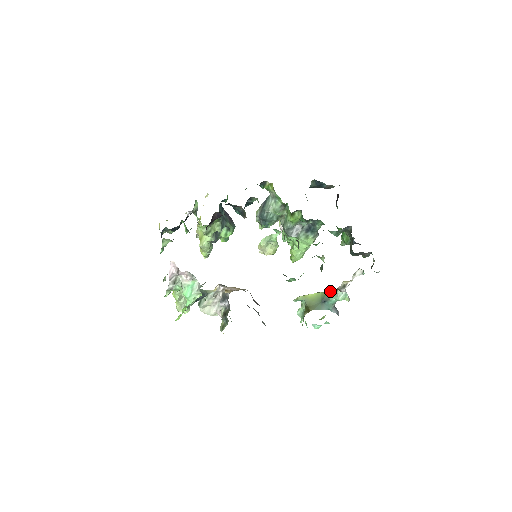
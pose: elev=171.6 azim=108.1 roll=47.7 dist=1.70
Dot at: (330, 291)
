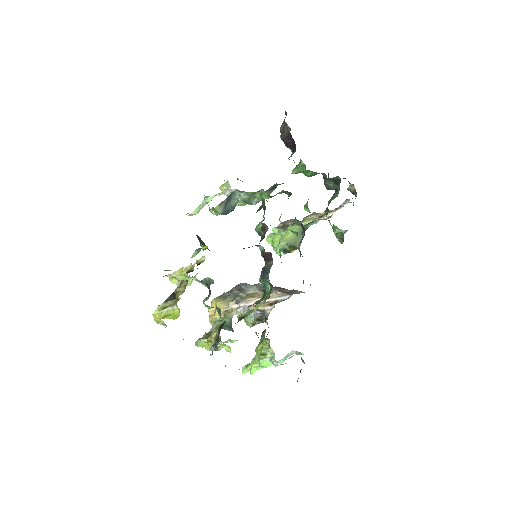
Dot at: (306, 222)
